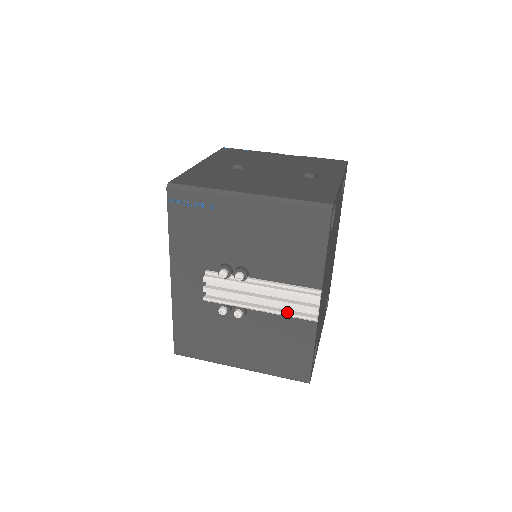
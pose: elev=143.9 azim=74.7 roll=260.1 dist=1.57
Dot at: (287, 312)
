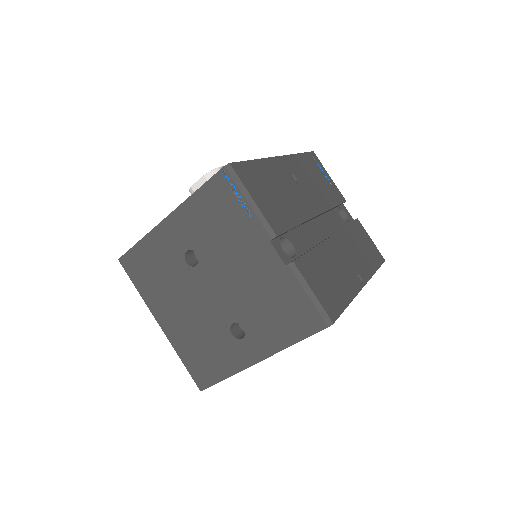
Dot at: occluded
